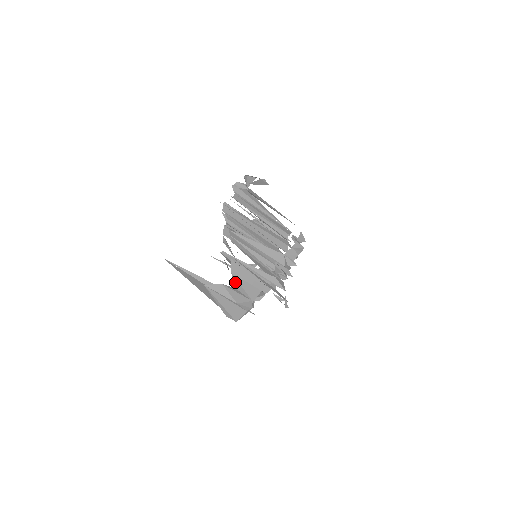
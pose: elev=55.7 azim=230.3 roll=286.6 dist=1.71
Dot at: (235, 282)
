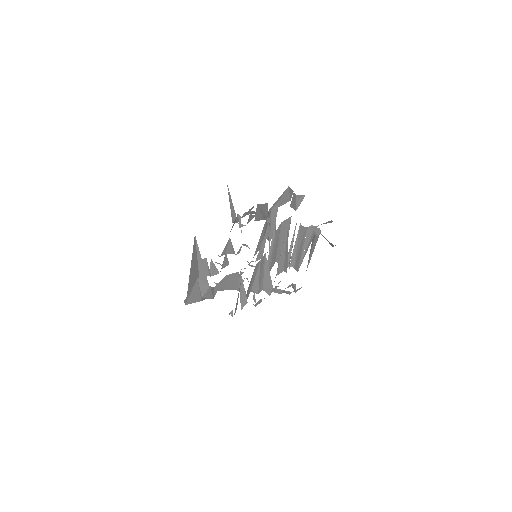
Dot at: (220, 283)
